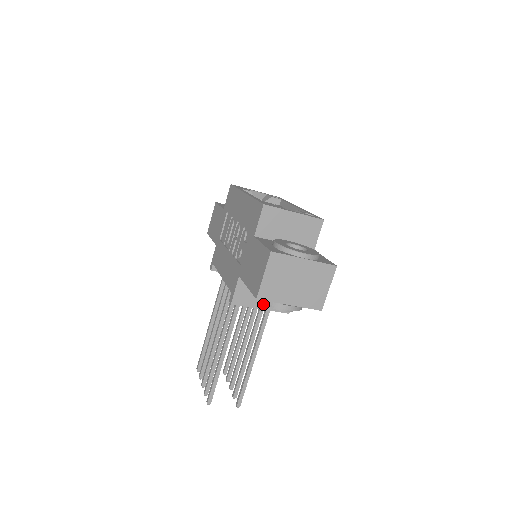
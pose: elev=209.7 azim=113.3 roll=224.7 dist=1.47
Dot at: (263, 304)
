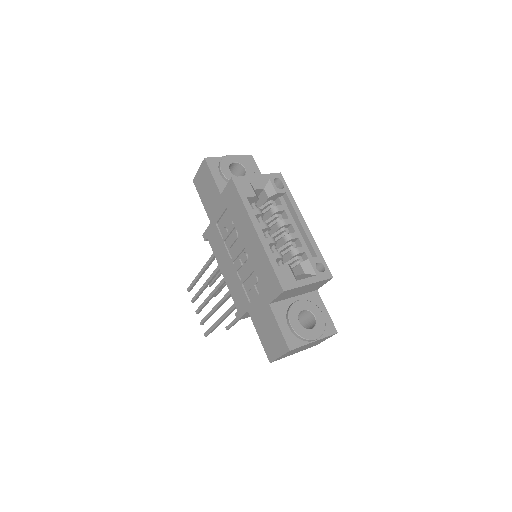
Dot at: occluded
